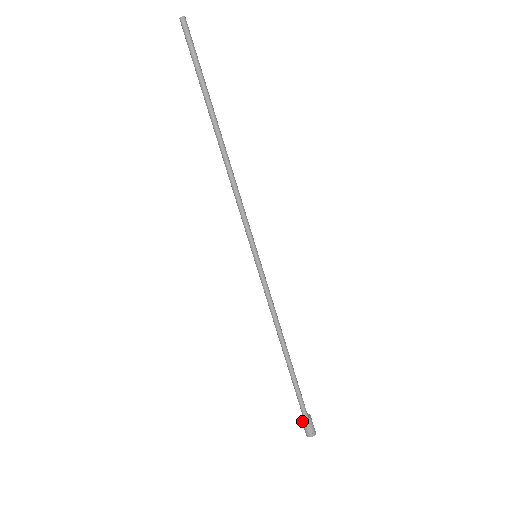
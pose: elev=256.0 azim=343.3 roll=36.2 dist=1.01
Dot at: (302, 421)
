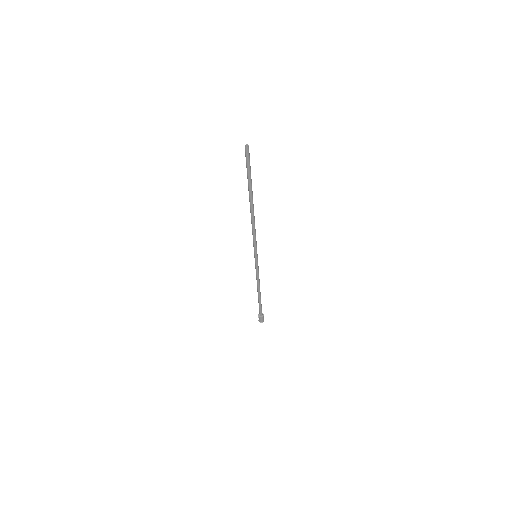
Dot at: (258, 316)
